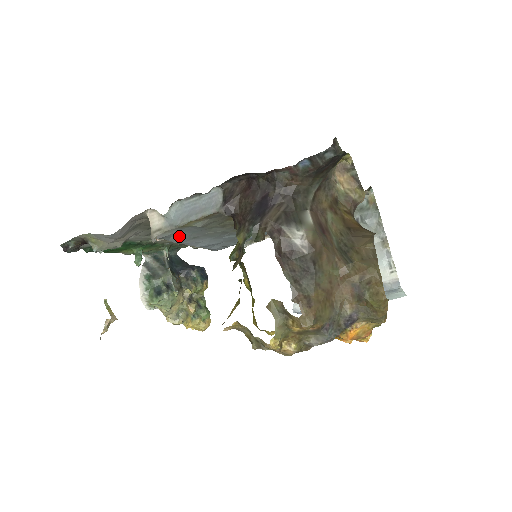
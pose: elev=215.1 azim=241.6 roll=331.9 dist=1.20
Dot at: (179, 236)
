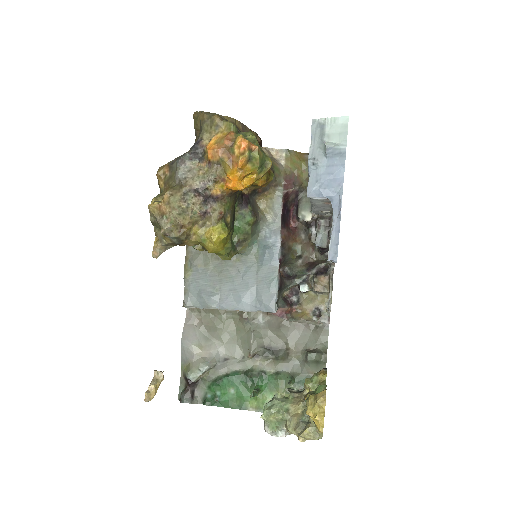
Dot at: (199, 292)
